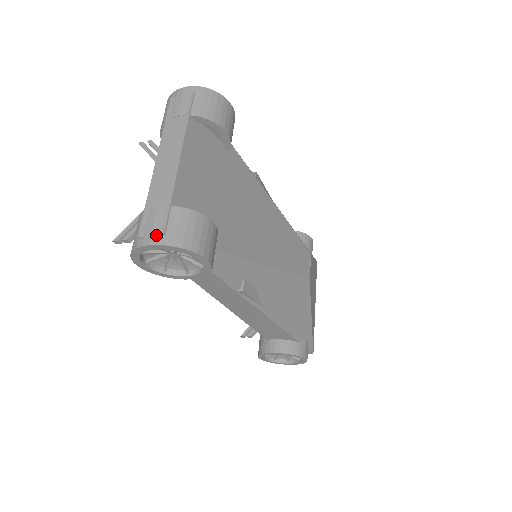
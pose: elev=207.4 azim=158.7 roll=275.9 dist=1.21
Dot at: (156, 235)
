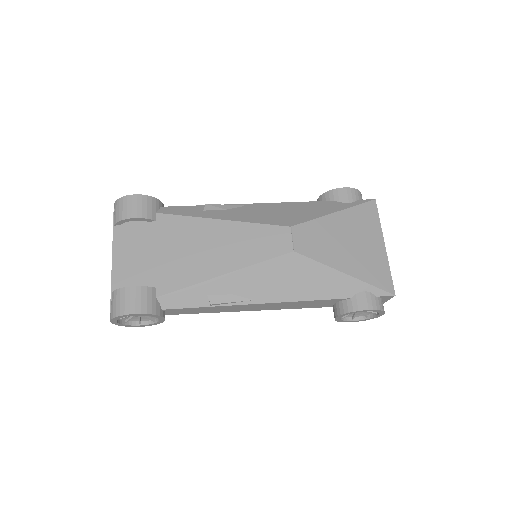
Dot at: (110, 315)
